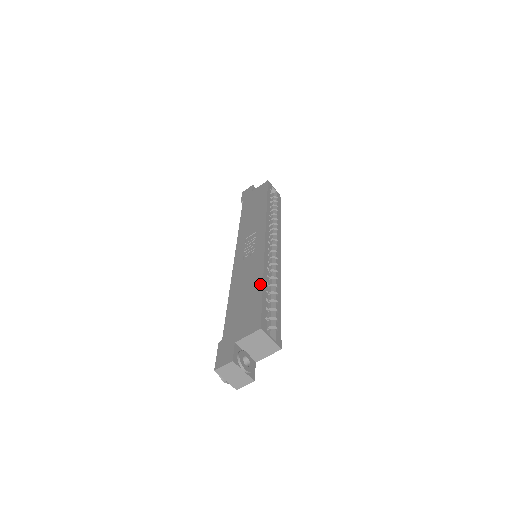
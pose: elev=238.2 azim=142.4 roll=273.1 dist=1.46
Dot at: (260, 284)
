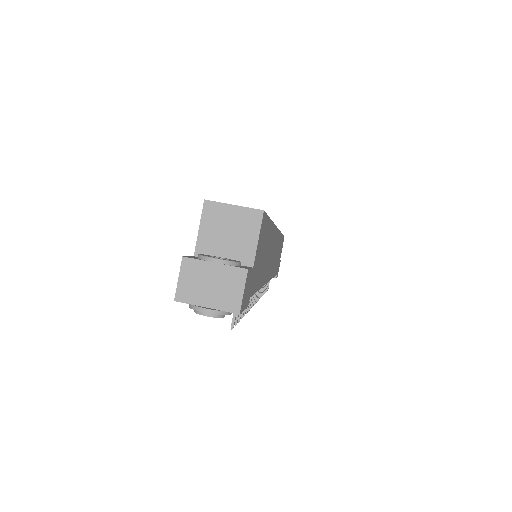
Dot at: occluded
